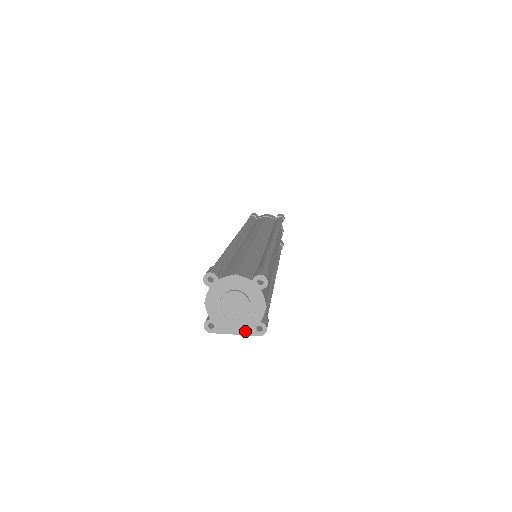
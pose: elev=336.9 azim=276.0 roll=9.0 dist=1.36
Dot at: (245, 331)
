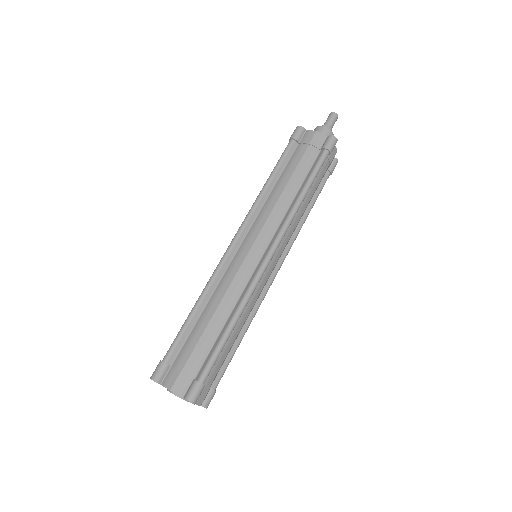
Dot at: occluded
